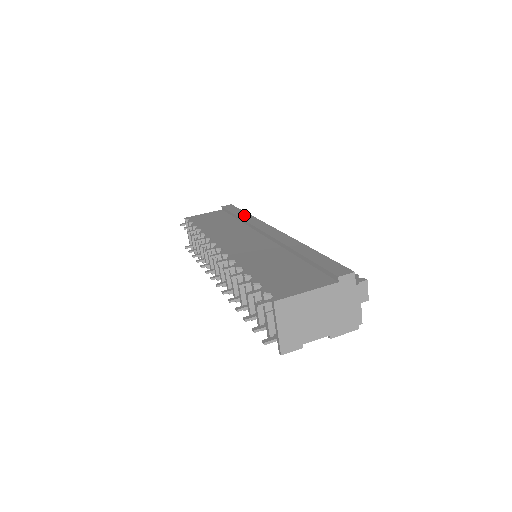
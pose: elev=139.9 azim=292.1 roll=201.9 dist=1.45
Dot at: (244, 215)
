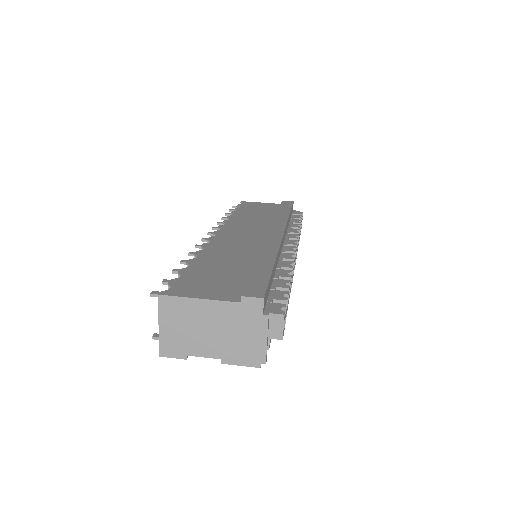
Dot at: (283, 213)
